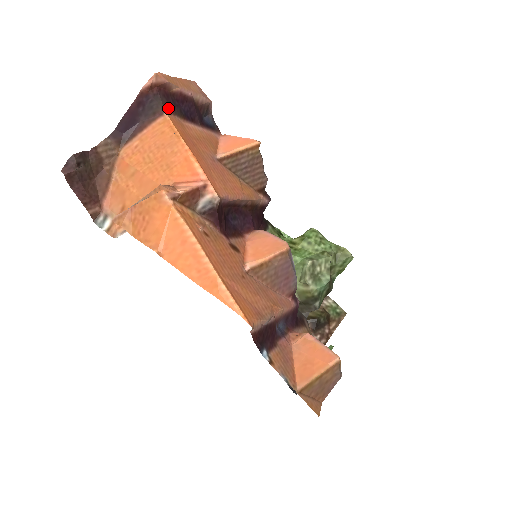
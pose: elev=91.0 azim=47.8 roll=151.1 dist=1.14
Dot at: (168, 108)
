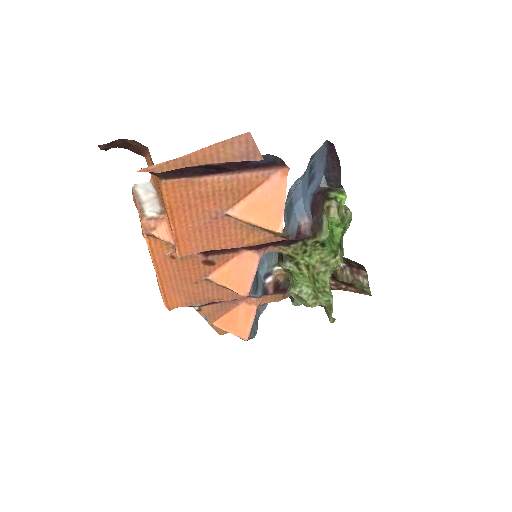
Dot at: (169, 176)
